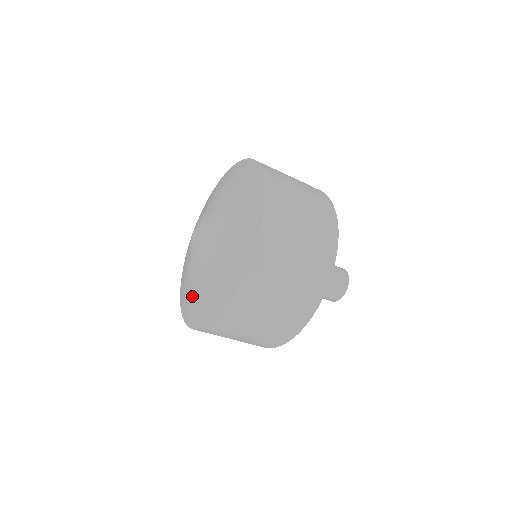
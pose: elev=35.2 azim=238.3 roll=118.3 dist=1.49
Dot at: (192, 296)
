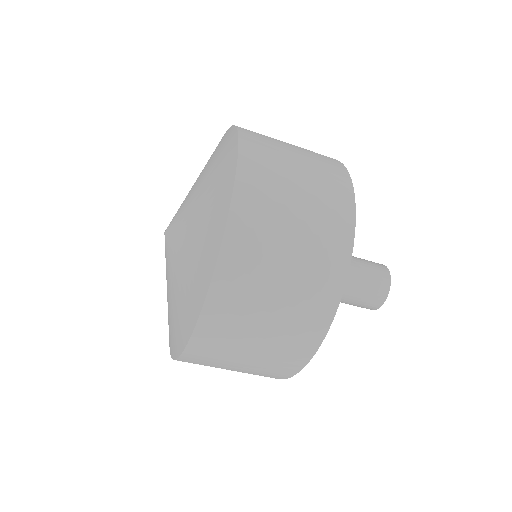
Dot at: occluded
